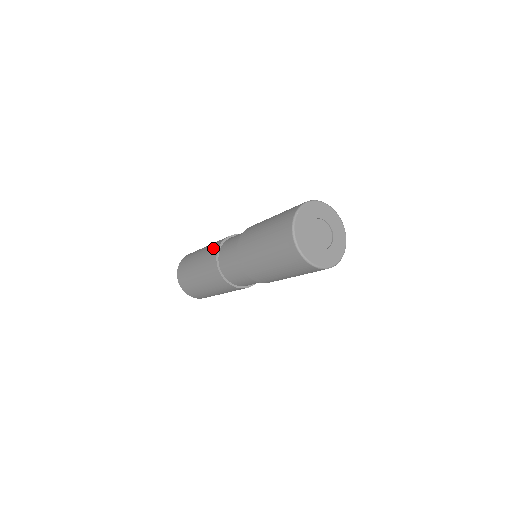
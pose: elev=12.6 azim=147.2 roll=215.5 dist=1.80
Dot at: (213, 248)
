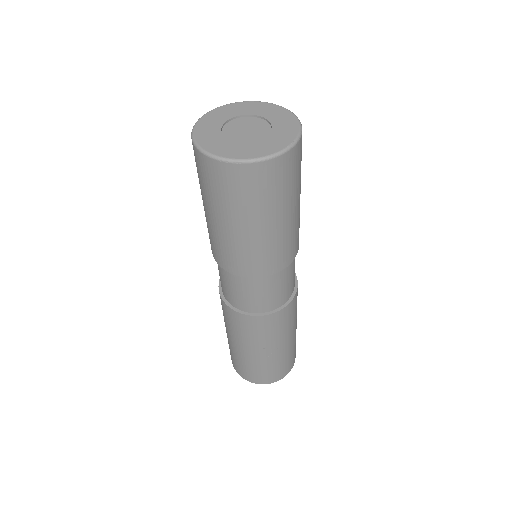
Dot at: occluded
